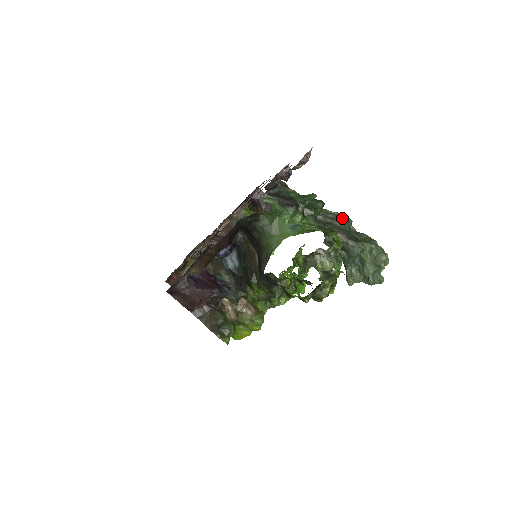
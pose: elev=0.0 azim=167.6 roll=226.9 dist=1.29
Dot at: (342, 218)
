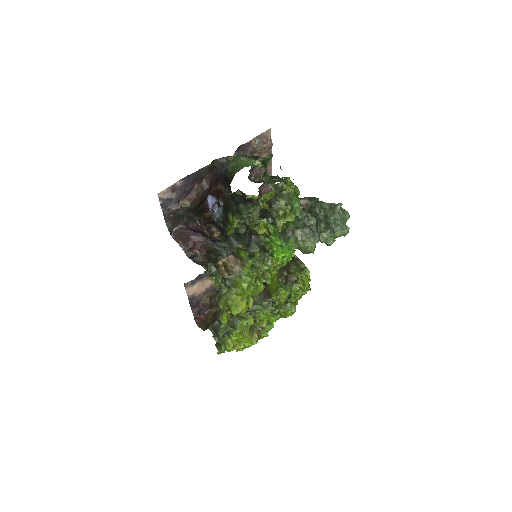
Dot at: (310, 197)
